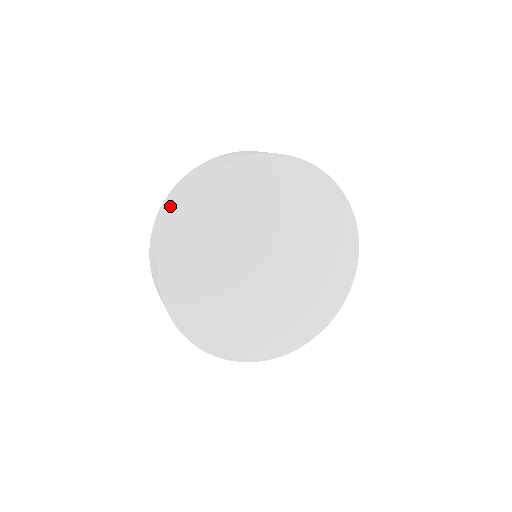
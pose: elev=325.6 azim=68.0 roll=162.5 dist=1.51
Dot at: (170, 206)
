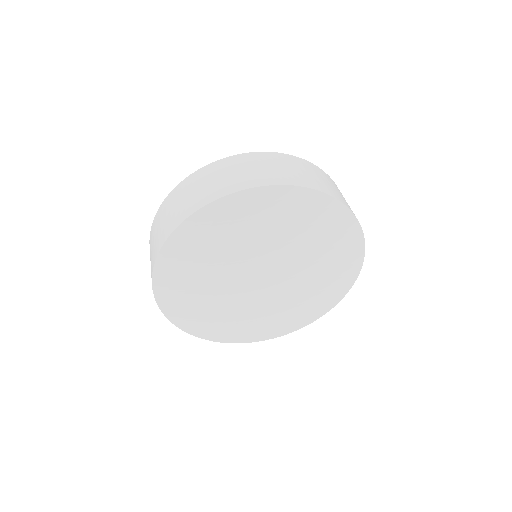
Dot at: (169, 219)
